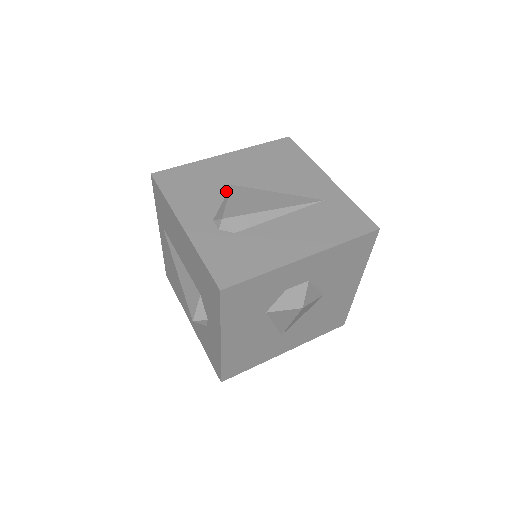
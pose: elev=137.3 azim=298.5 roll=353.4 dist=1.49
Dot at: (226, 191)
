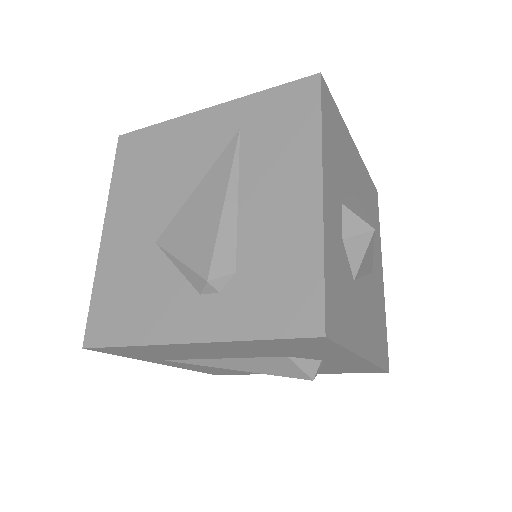
Dot at: (161, 255)
